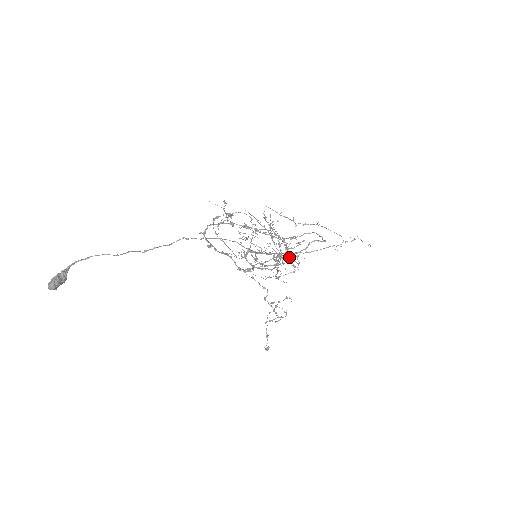
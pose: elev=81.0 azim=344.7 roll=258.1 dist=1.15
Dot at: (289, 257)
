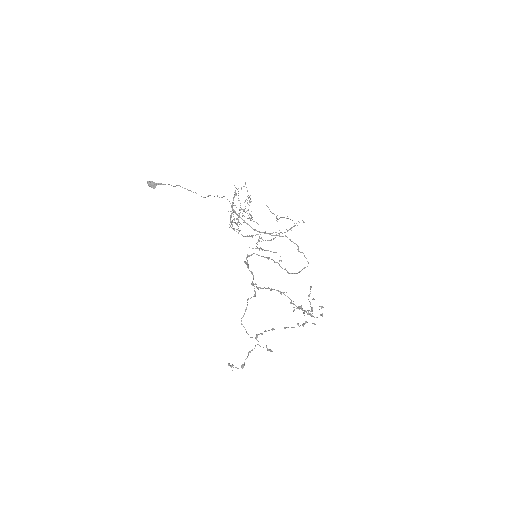
Dot at: (299, 308)
